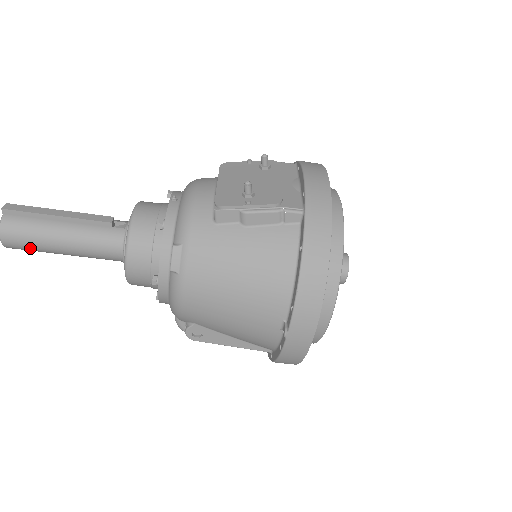
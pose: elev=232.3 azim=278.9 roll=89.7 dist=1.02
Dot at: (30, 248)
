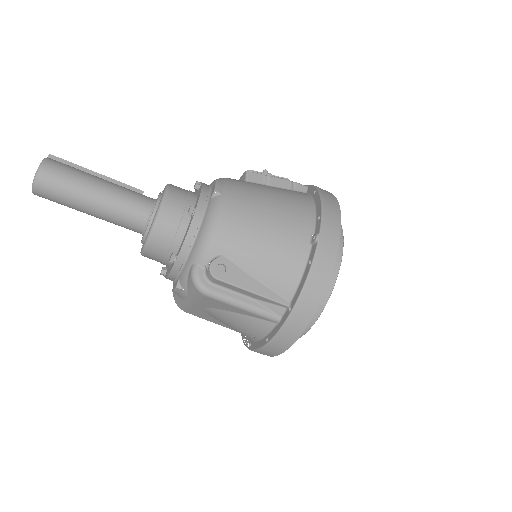
Dot at: (62, 184)
